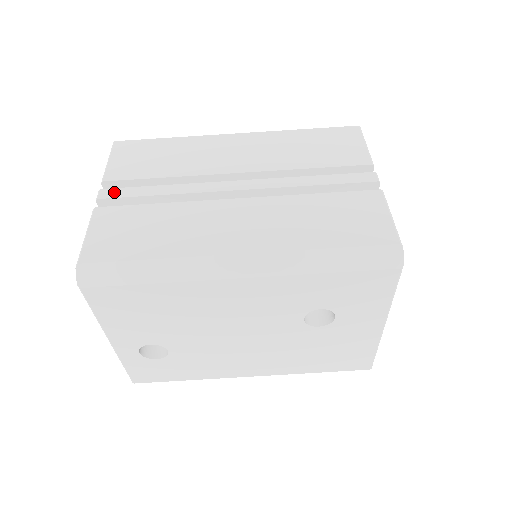
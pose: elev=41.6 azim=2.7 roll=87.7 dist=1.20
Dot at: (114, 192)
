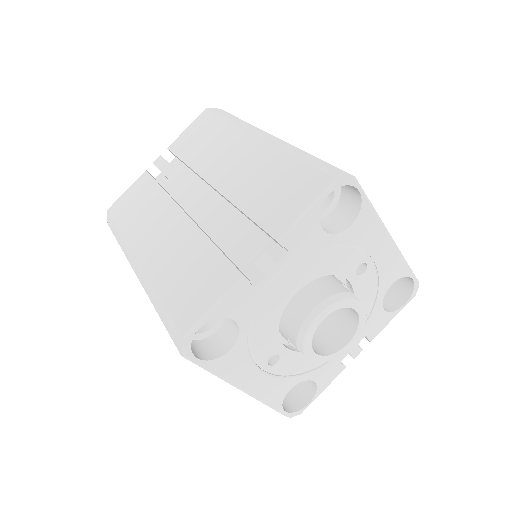
Dot at: (161, 162)
